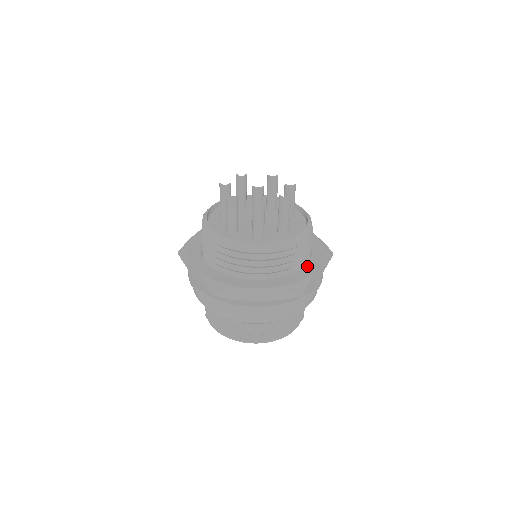
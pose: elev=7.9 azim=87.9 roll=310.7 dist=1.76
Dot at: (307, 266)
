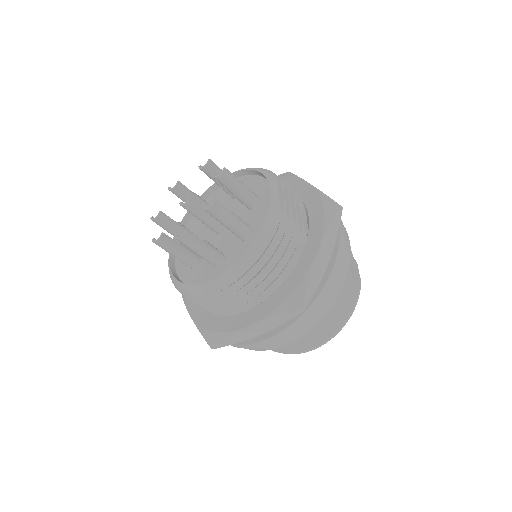
Dot at: (302, 257)
